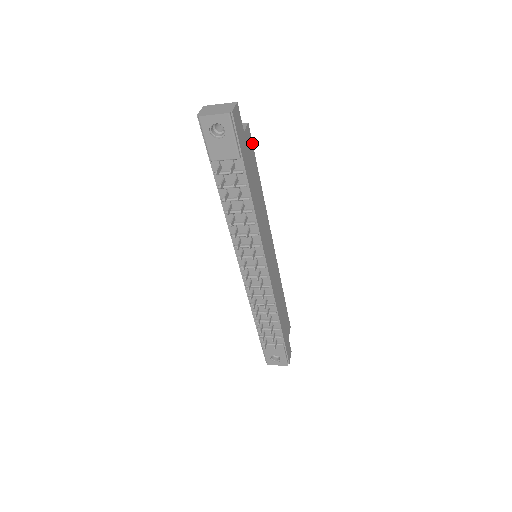
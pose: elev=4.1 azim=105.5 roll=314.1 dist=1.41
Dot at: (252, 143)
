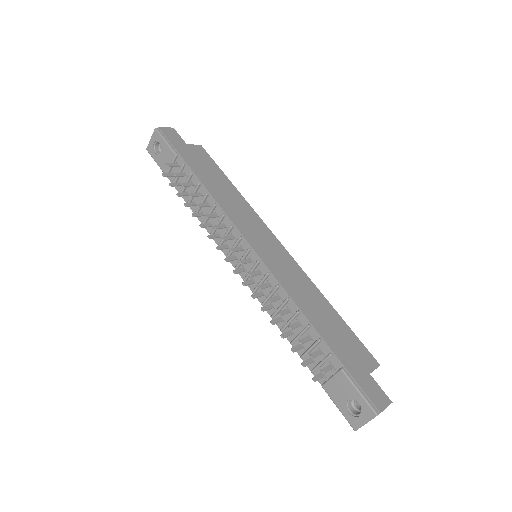
Dot at: (211, 158)
